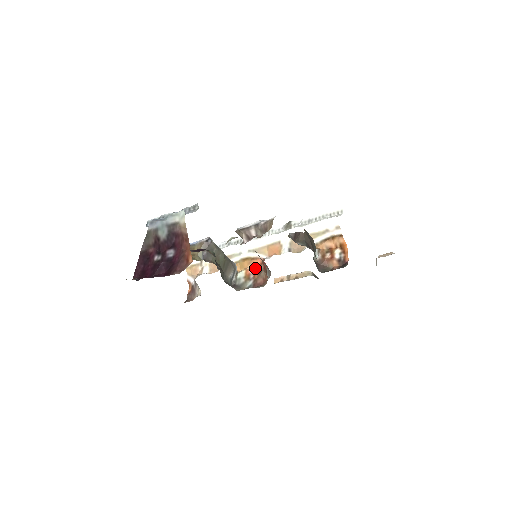
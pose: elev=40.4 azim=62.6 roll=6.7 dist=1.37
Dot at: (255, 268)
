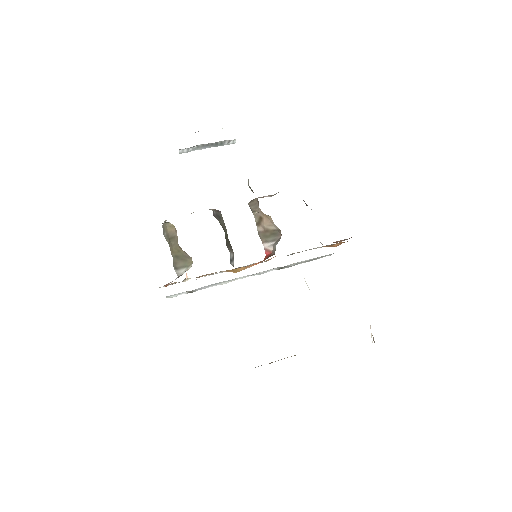
Dot at: occluded
